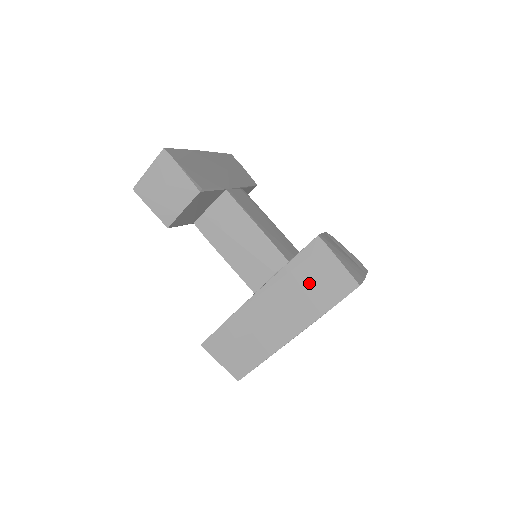
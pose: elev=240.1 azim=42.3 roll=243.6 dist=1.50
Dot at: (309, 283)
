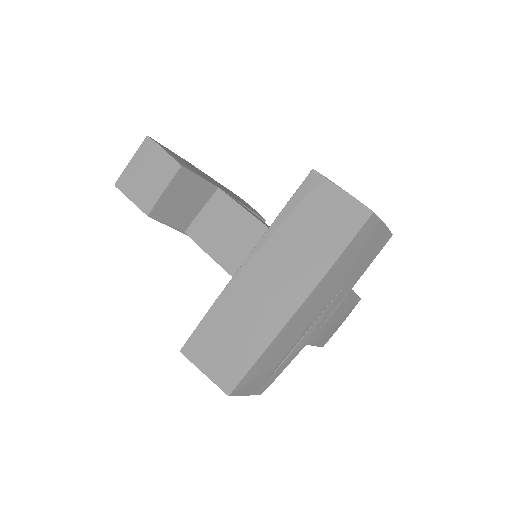
Dot at: (309, 228)
